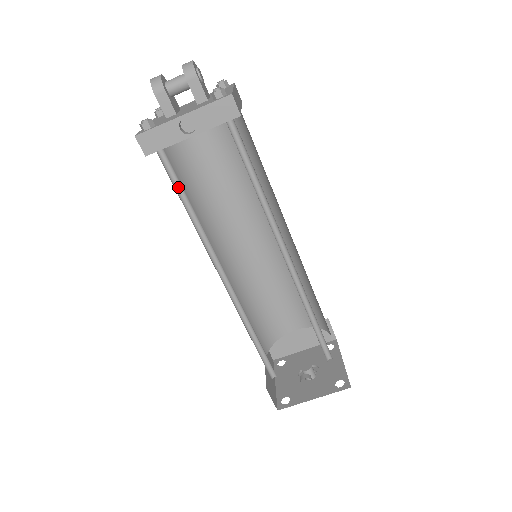
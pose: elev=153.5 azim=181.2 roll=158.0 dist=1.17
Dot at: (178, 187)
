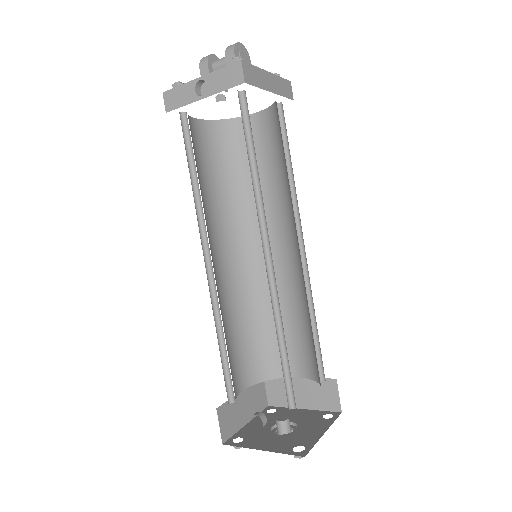
Dot at: (191, 153)
